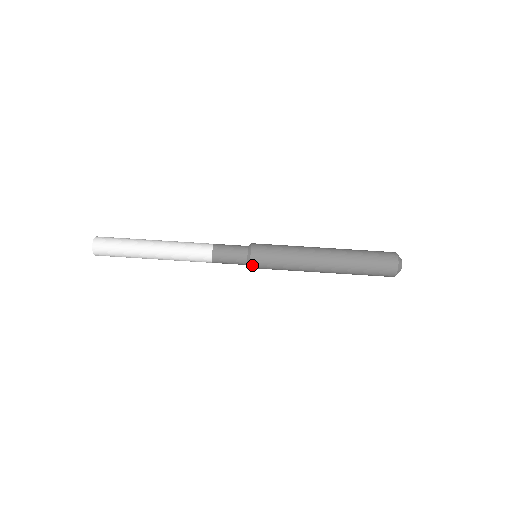
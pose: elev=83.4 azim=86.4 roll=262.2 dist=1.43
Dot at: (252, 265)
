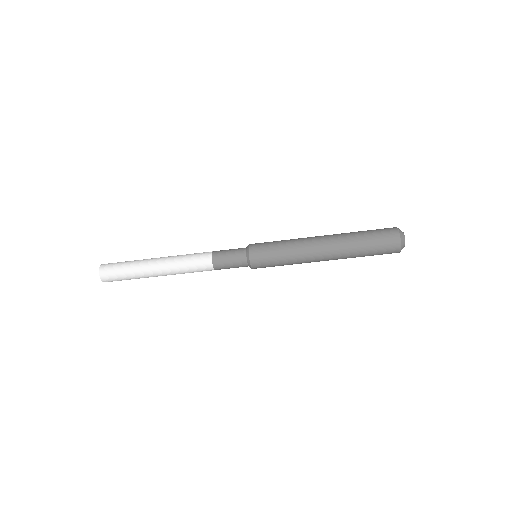
Dot at: (253, 266)
